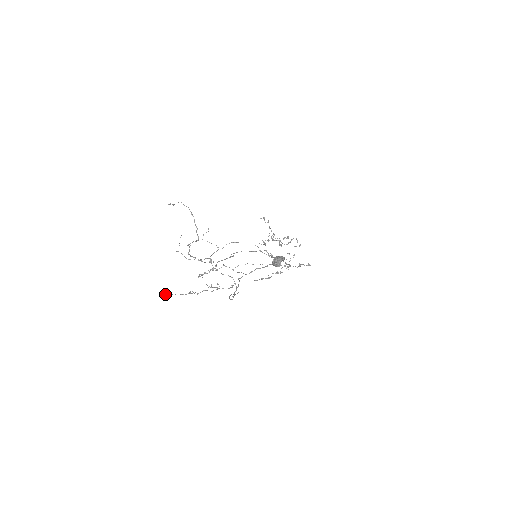
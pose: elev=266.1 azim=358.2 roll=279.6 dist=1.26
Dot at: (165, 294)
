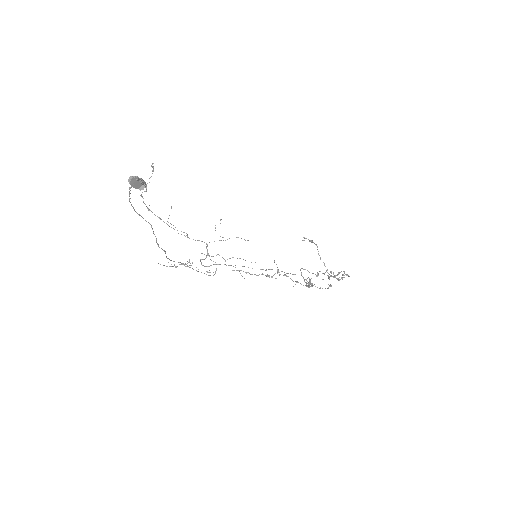
Dot at: occluded
